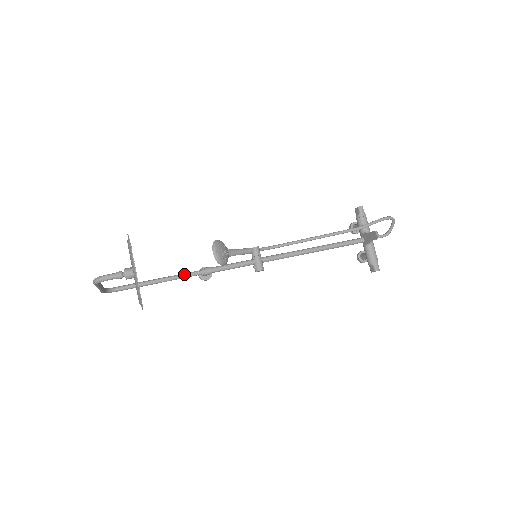
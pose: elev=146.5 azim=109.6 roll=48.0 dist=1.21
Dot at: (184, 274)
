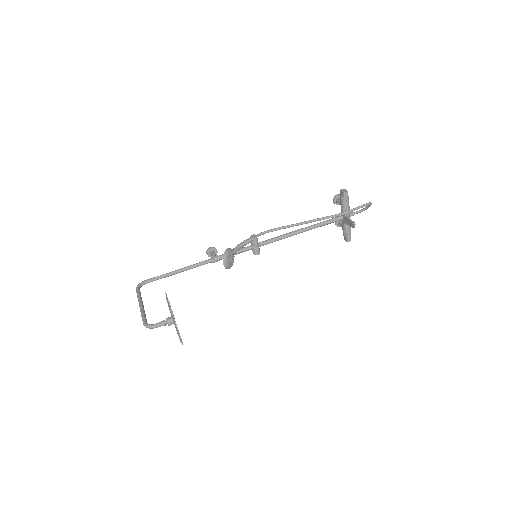
Dot at: (197, 265)
